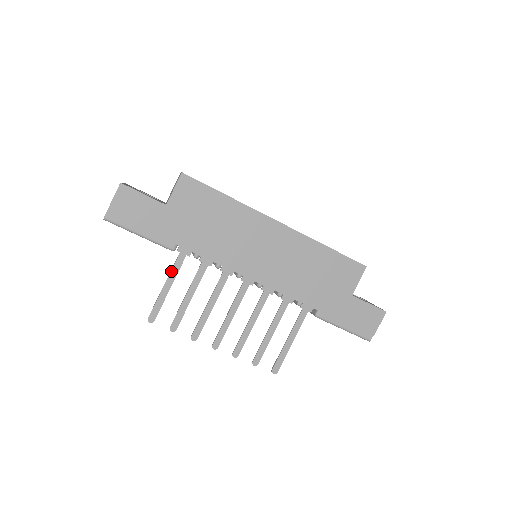
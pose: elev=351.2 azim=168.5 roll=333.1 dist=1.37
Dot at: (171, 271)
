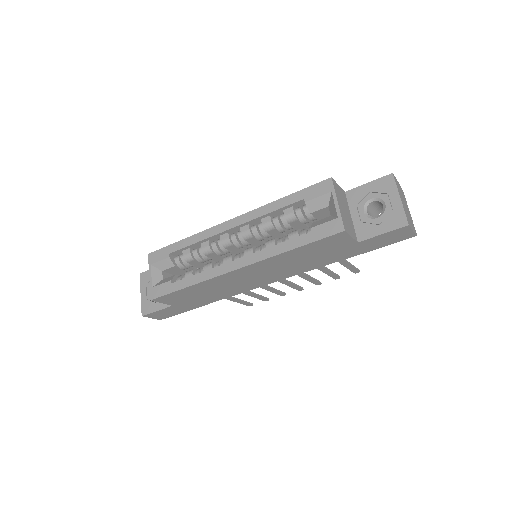
Dot at: occluded
